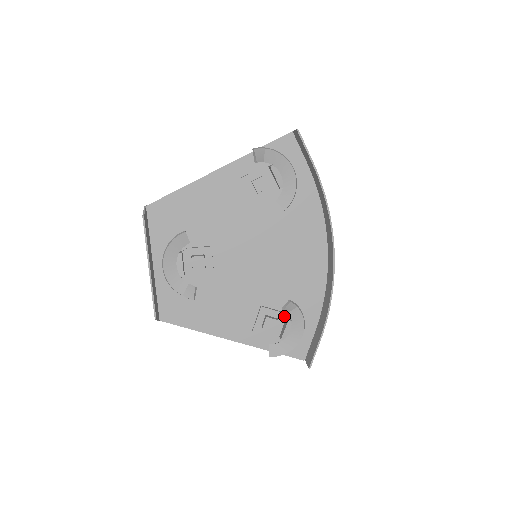
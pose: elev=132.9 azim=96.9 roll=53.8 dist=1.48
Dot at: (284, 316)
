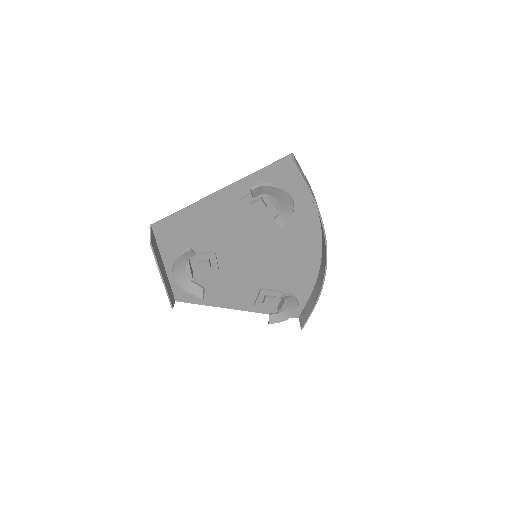
Dot at: (281, 294)
